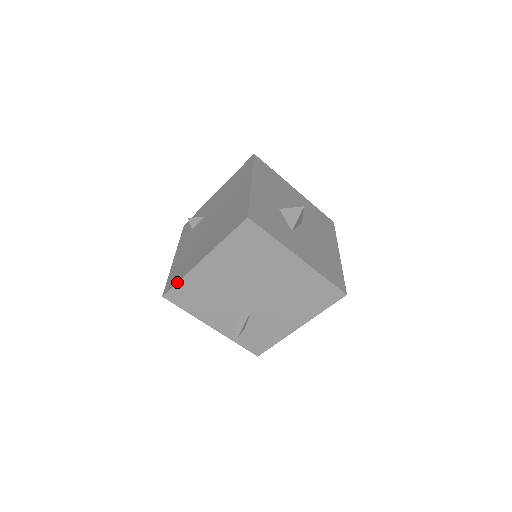
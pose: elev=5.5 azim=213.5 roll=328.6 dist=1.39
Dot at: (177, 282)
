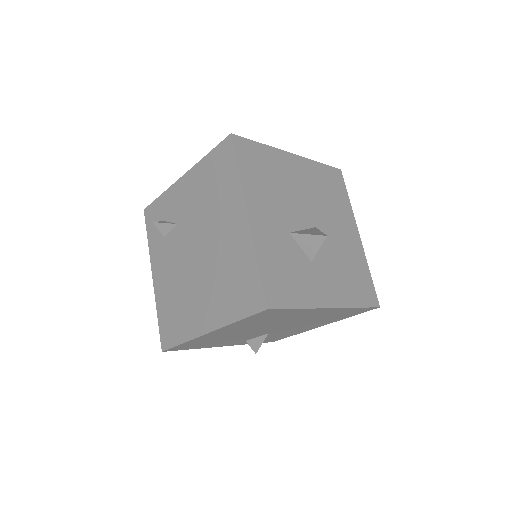
Dot at: (178, 345)
